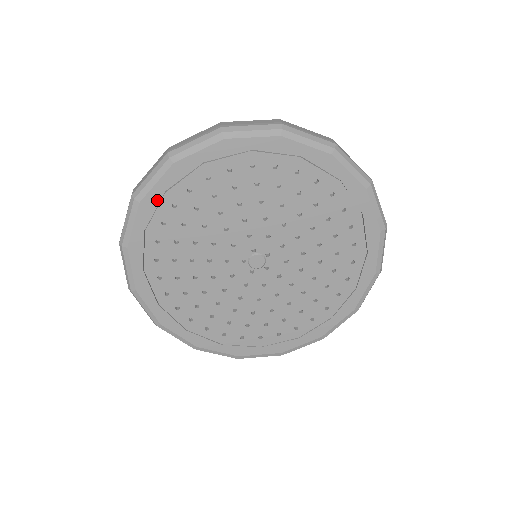
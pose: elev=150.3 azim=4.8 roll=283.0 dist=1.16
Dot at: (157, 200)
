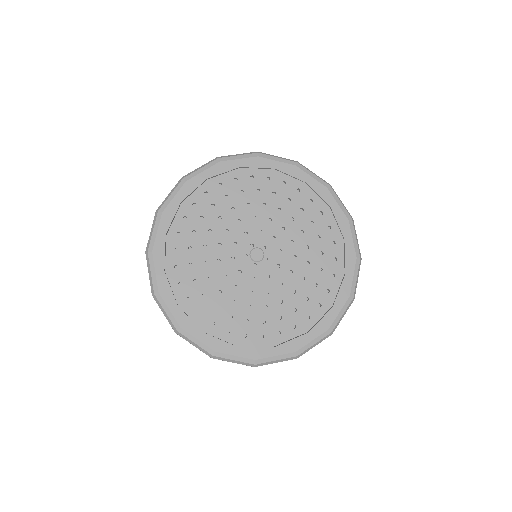
Dot at: (266, 166)
